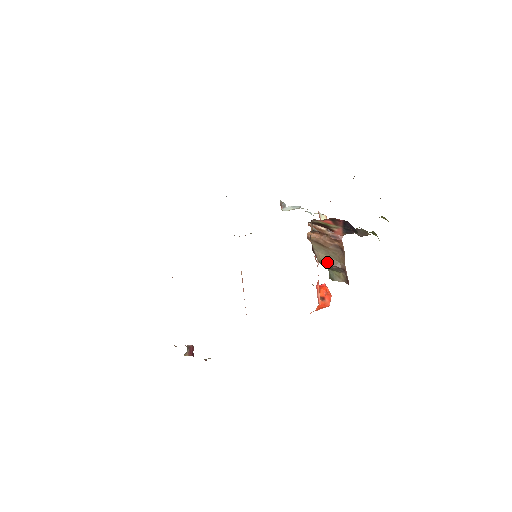
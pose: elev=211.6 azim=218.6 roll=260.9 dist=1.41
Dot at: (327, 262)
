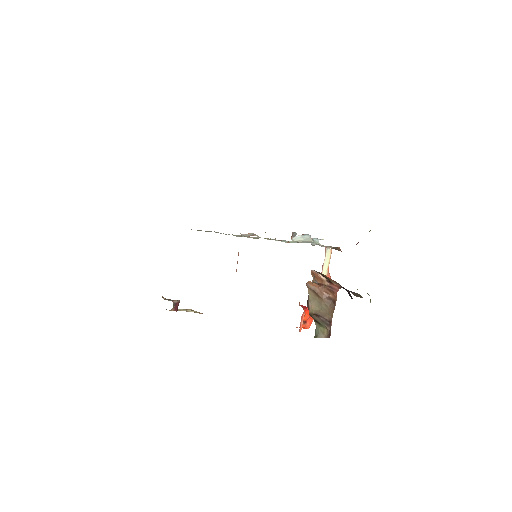
Dot at: (317, 313)
